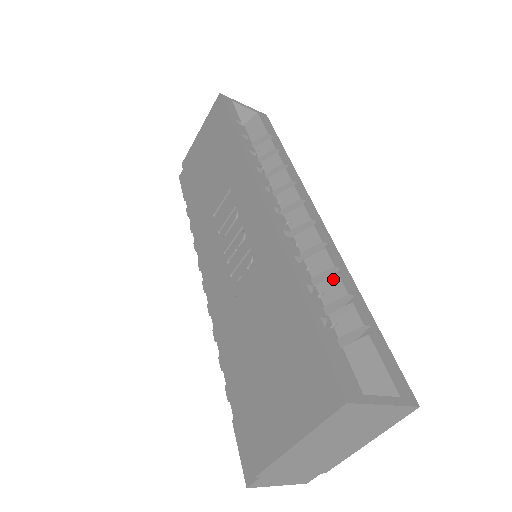
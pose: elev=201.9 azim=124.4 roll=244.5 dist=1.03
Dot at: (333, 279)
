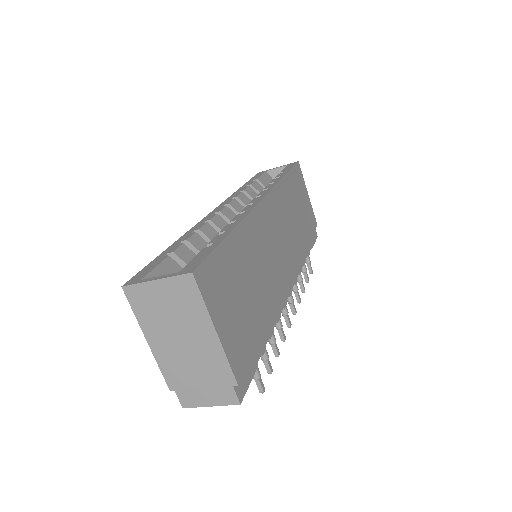
Dot at: occluded
